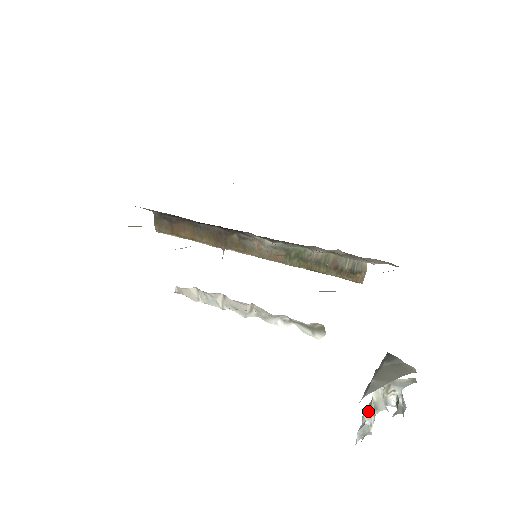
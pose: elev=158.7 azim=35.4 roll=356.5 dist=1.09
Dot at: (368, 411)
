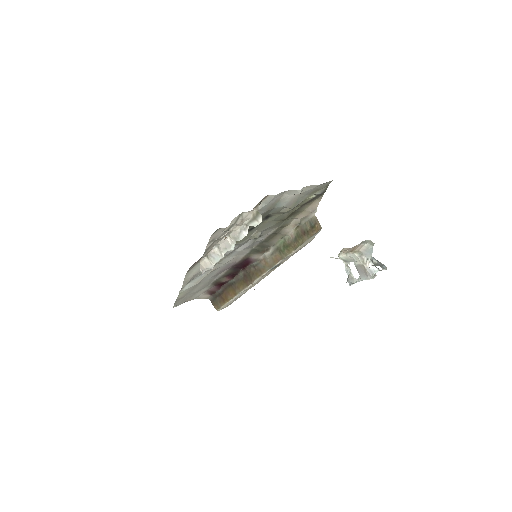
Dot at: occluded
